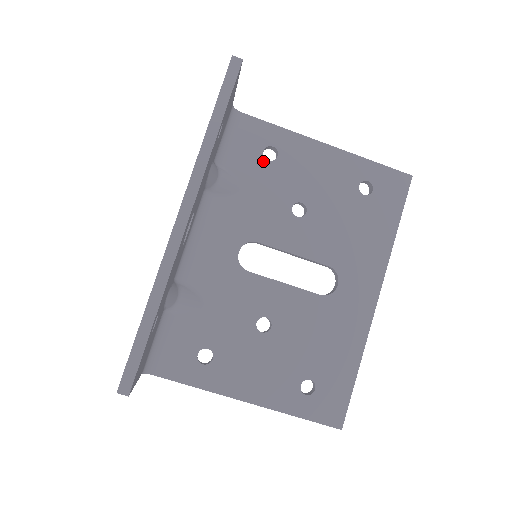
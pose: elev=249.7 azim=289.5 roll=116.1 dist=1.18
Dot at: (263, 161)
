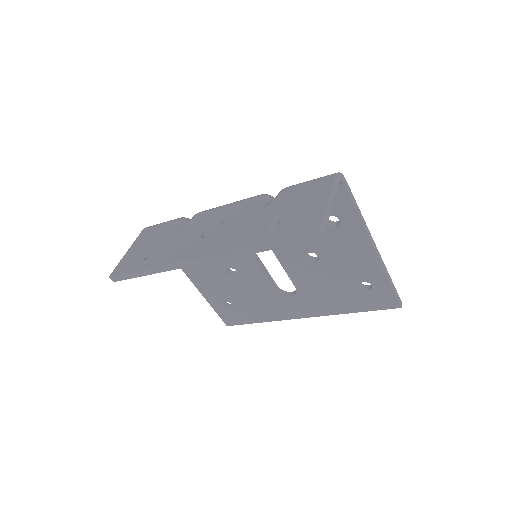
Dot at: occluded
